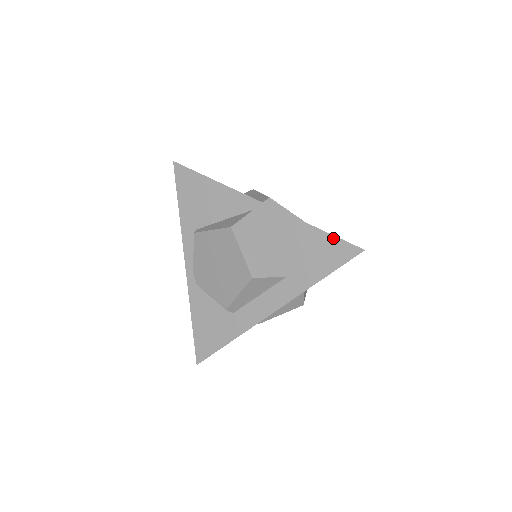
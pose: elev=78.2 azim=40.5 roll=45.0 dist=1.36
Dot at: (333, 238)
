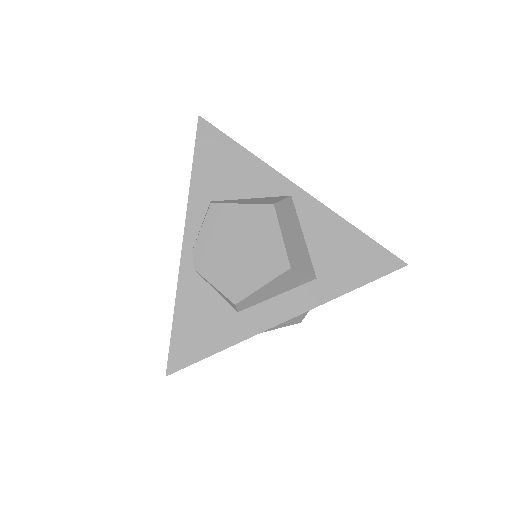
Dot at: (377, 246)
